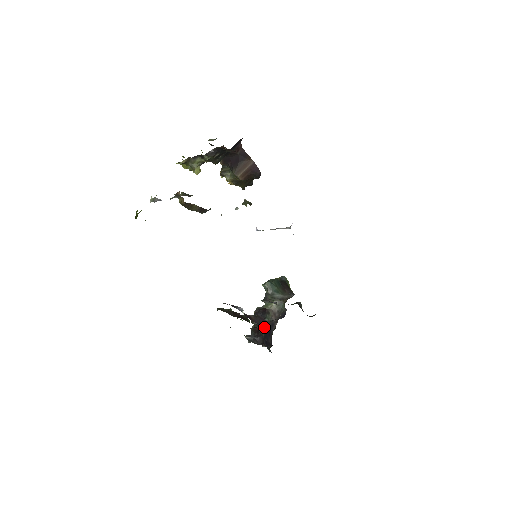
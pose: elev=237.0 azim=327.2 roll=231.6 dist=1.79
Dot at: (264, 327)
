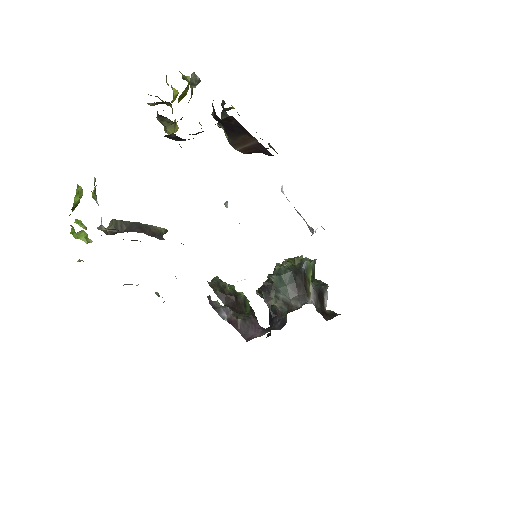
Dot at: occluded
